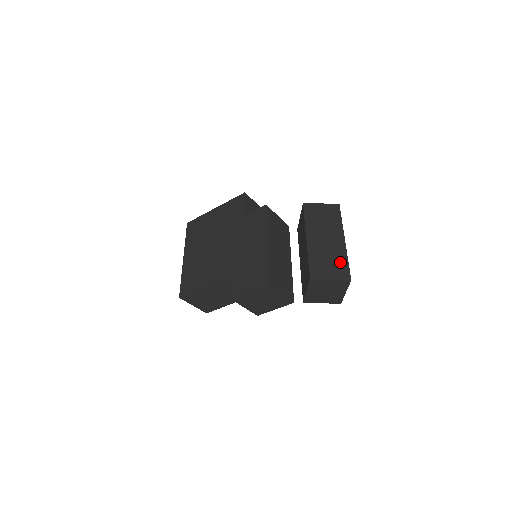
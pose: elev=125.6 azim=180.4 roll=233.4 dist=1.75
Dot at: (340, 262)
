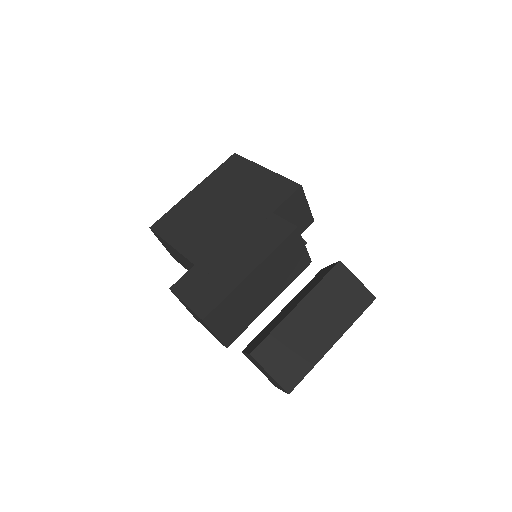
Dot at: (300, 364)
